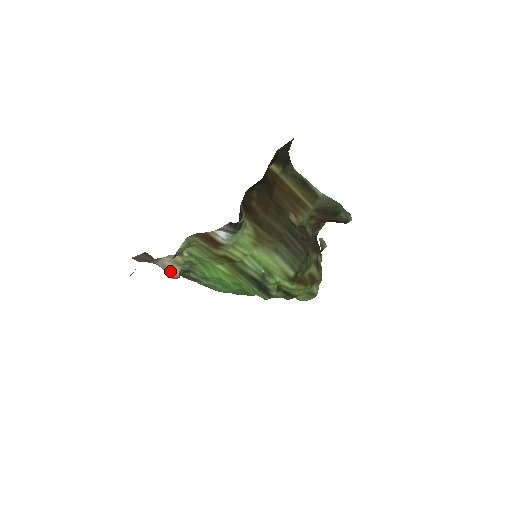
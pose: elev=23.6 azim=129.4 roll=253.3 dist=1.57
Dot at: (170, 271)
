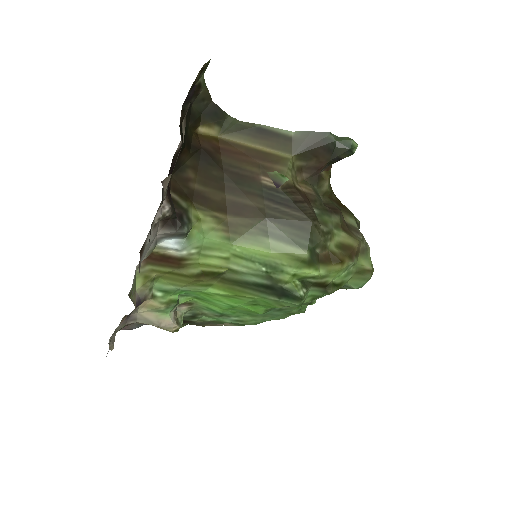
Dot at: (160, 324)
